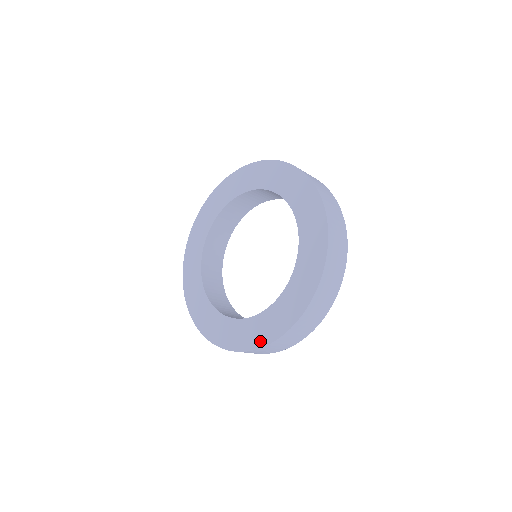
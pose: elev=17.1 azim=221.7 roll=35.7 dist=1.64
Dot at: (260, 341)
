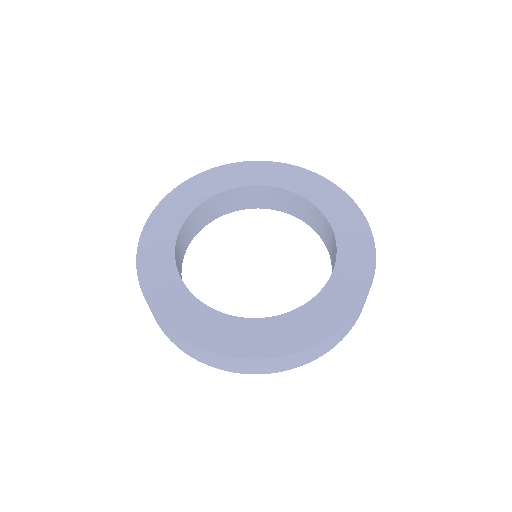
Dot at: (353, 303)
